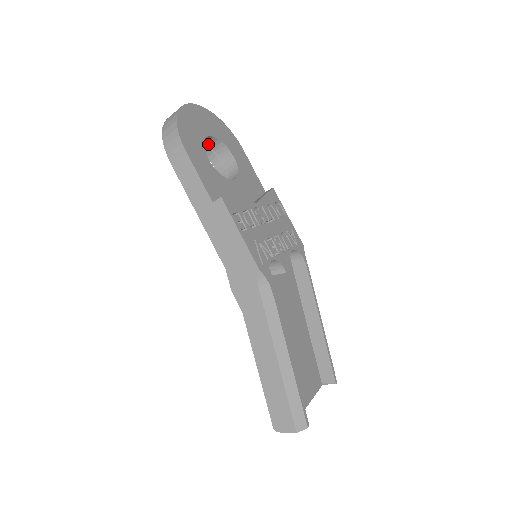
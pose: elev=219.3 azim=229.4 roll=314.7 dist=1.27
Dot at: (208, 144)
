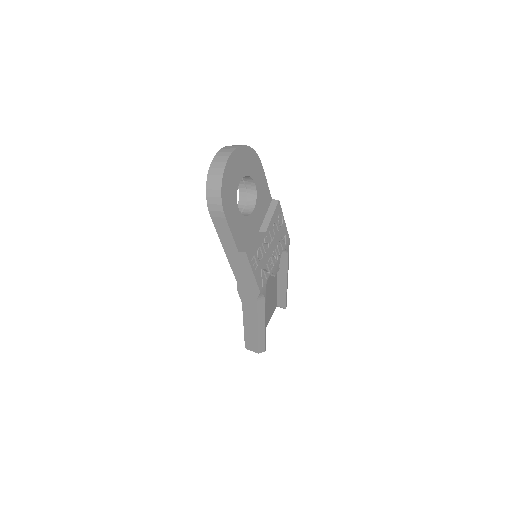
Dot at: occluded
